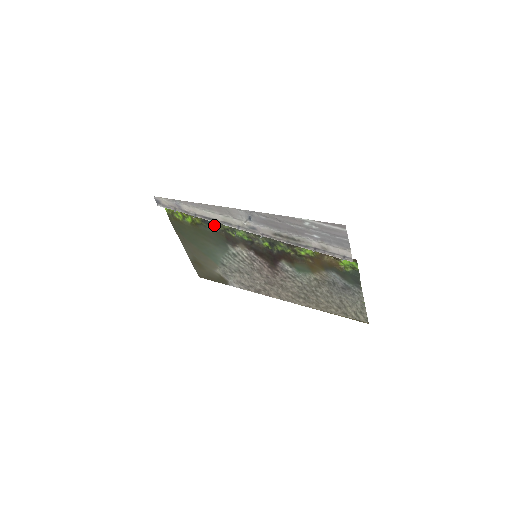
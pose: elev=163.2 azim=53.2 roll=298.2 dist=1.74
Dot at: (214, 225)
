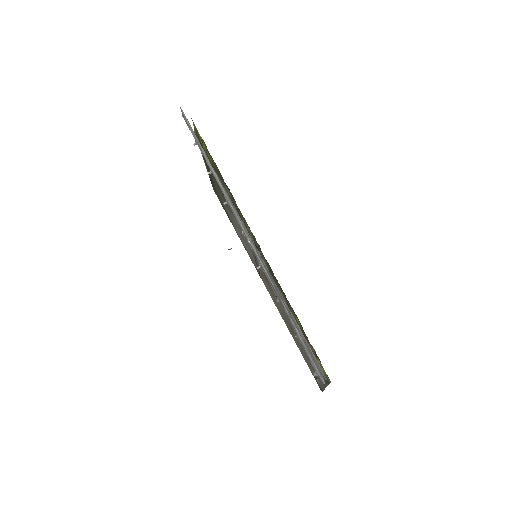
Dot at: (230, 193)
